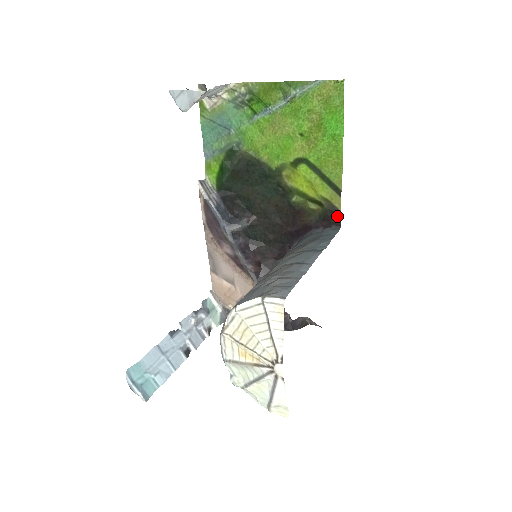
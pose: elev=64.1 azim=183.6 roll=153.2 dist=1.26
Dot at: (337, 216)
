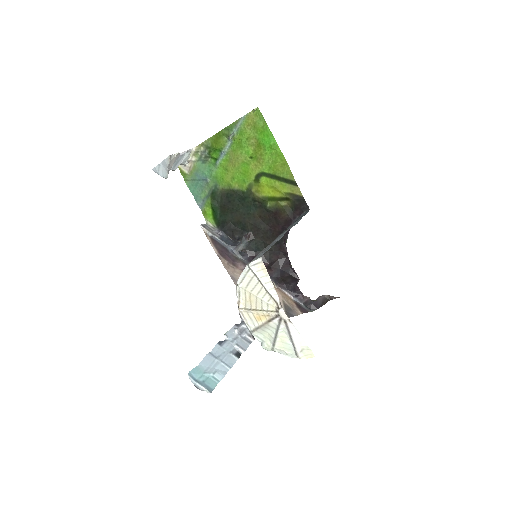
Dot at: (303, 202)
